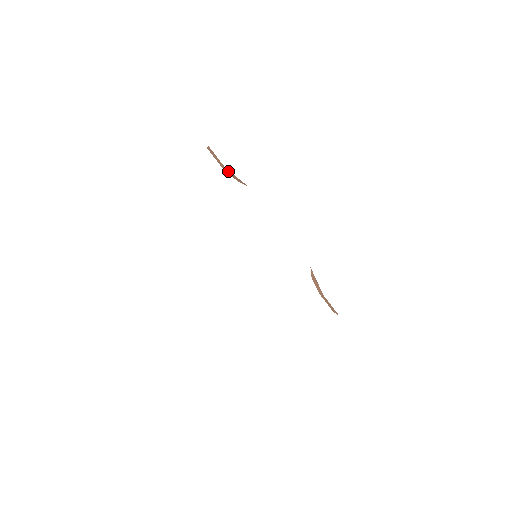
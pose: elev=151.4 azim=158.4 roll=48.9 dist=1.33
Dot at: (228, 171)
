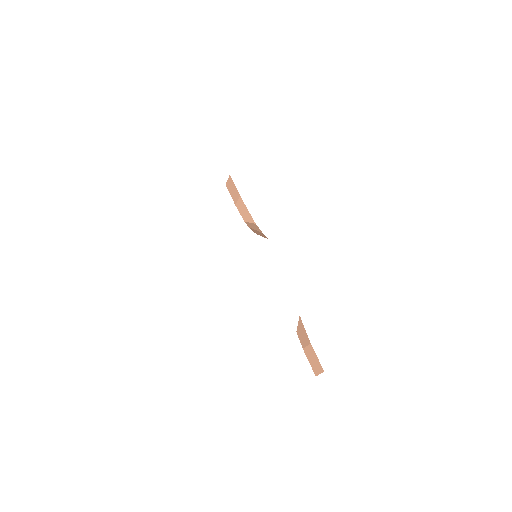
Dot at: (241, 202)
